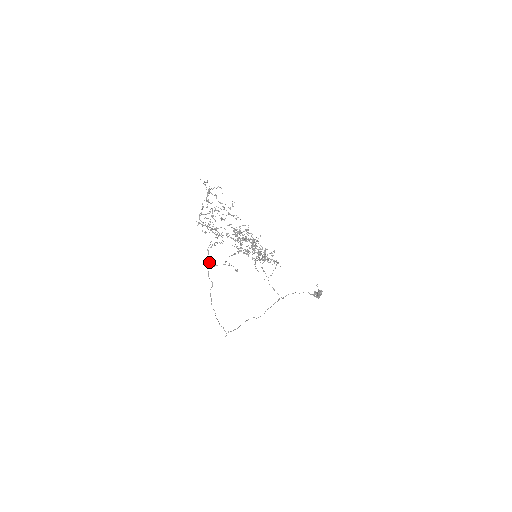
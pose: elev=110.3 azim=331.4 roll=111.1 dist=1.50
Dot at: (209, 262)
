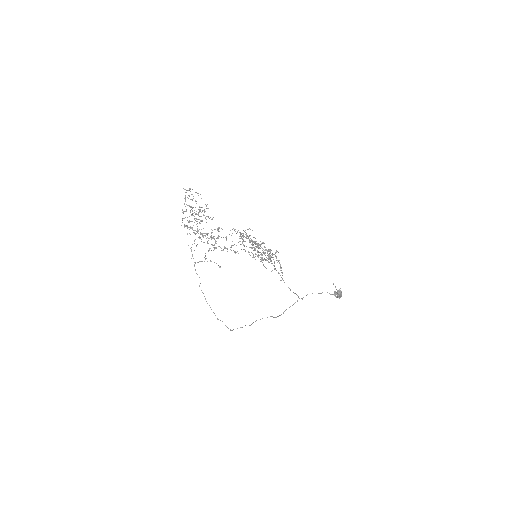
Dot at: occluded
